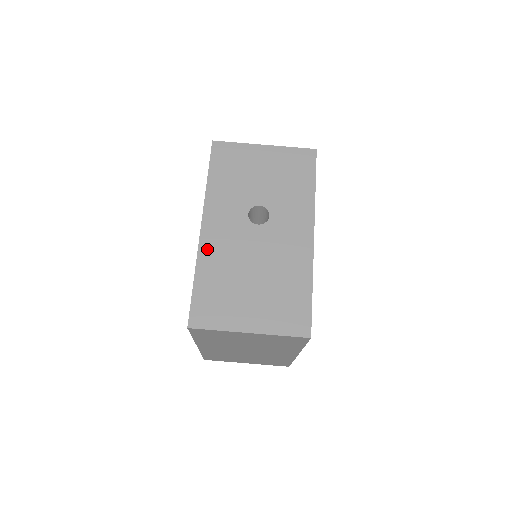
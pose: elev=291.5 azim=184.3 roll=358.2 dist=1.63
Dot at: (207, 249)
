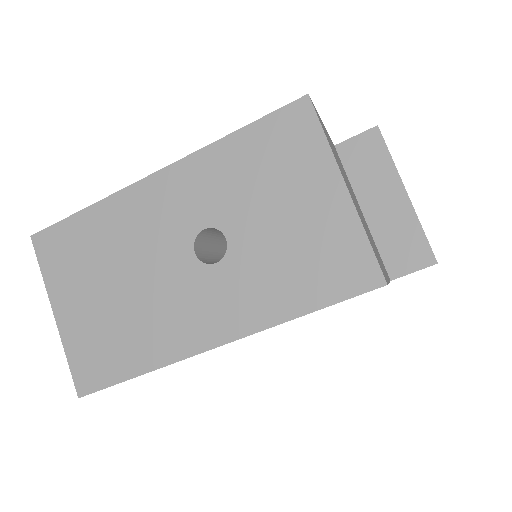
Dot at: (128, 201)
